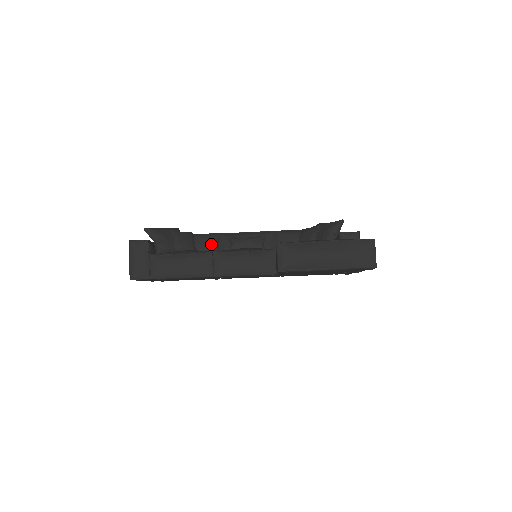
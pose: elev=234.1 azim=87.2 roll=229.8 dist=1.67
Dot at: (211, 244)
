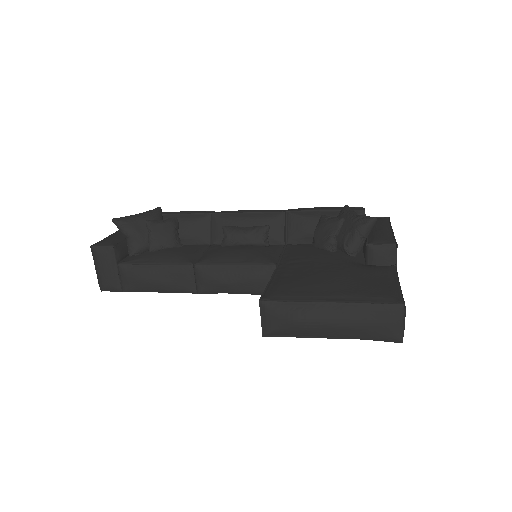
Dot at: (202, 230)
